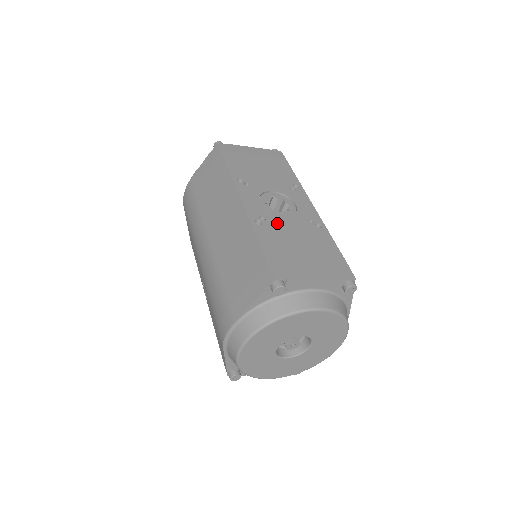
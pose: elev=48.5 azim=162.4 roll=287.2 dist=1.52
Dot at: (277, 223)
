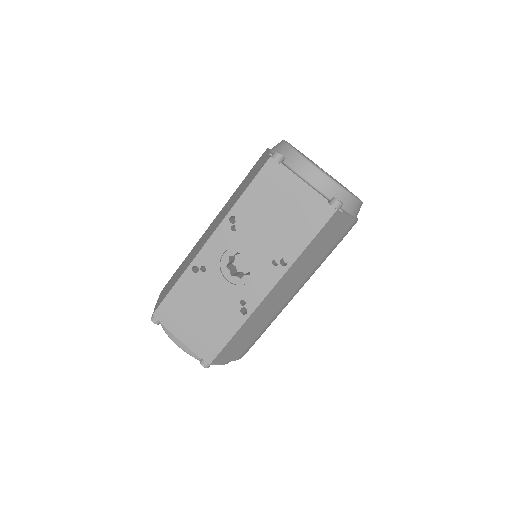
Dot at: (210, 281)
